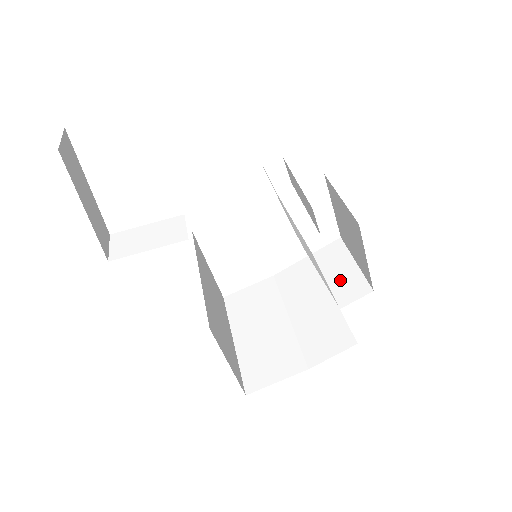
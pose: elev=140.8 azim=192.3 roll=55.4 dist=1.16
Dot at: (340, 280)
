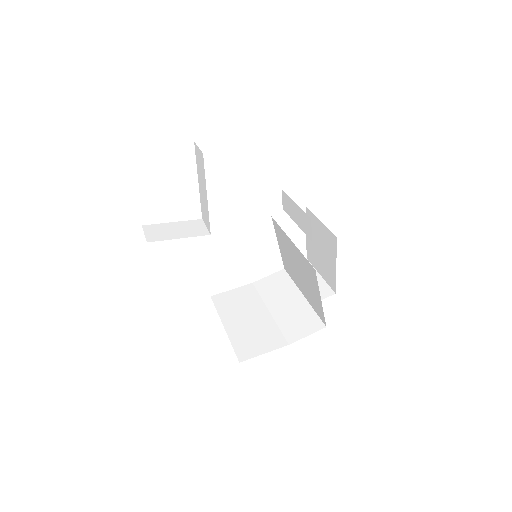
Dot at: occluded
